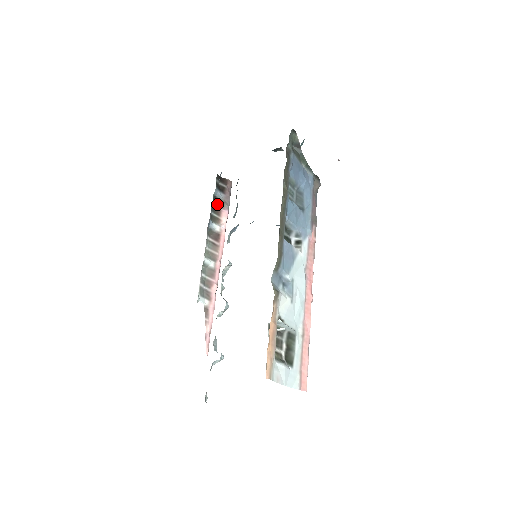
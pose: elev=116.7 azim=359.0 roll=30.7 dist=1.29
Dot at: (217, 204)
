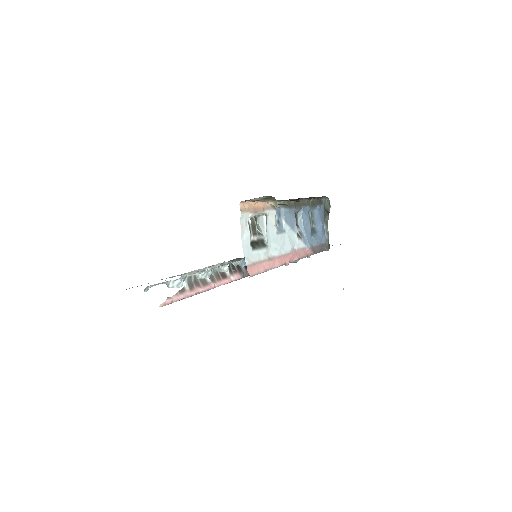
Dot at: (237, 268)
